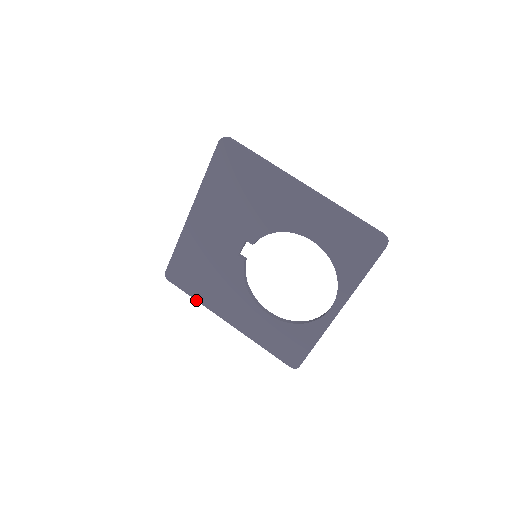
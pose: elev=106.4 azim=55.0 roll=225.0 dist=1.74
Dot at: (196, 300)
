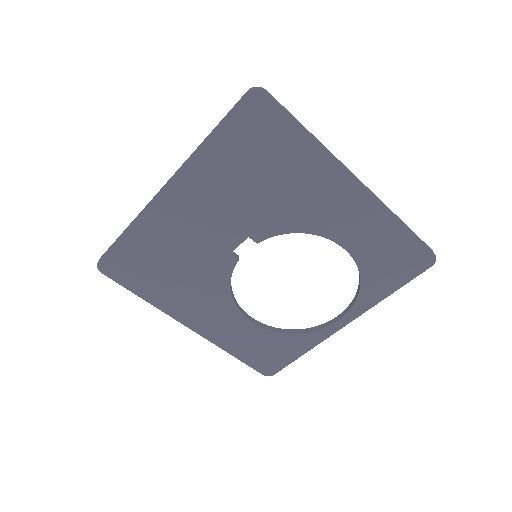
Dot at: (145, 300)
